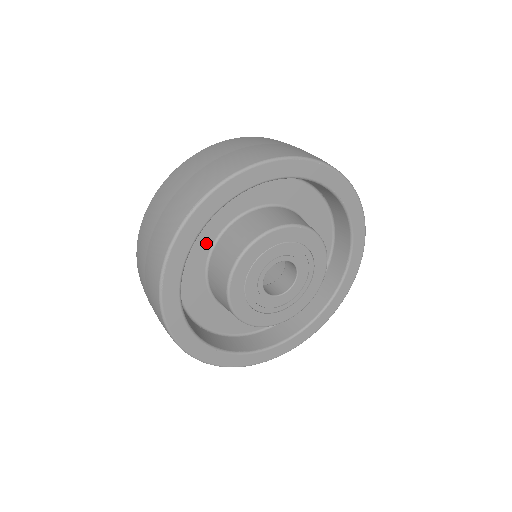
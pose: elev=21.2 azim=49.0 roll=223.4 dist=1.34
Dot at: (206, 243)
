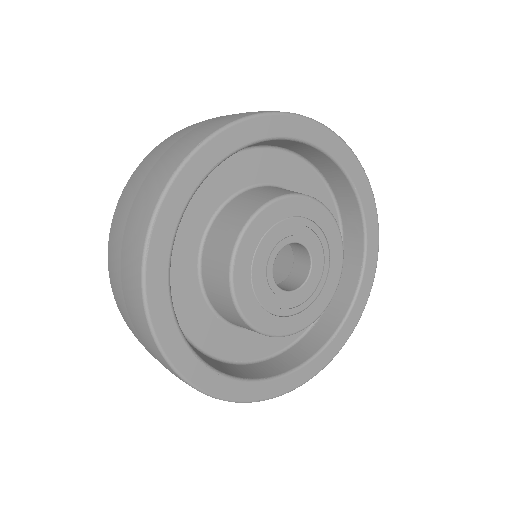
Dot at: (200, 220)
